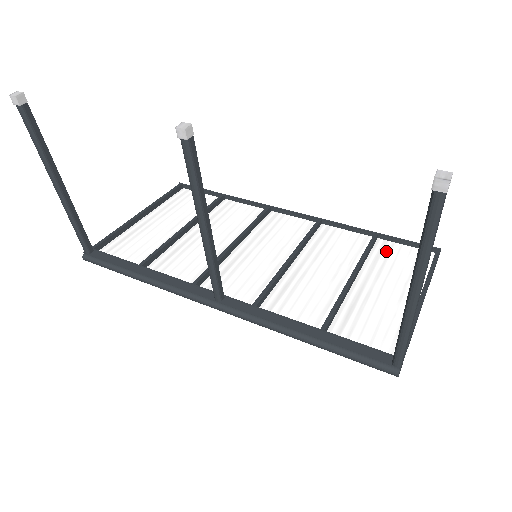
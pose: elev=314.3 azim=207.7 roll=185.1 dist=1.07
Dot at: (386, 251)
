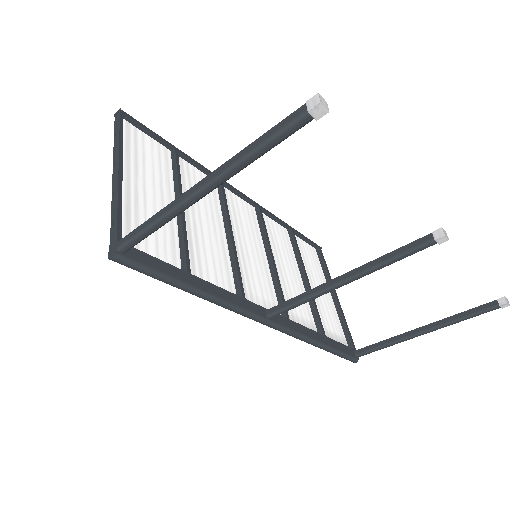
Dot at: (299, 246)
